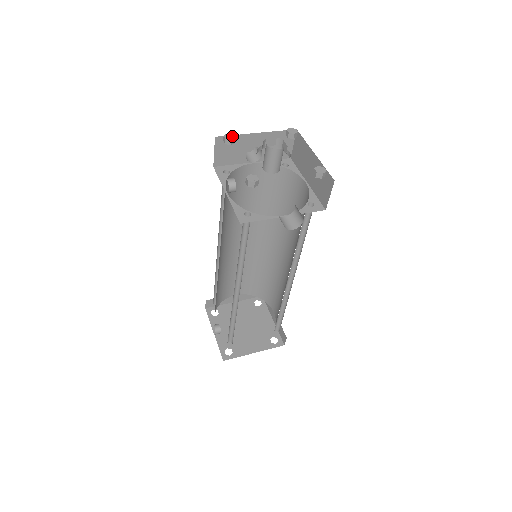
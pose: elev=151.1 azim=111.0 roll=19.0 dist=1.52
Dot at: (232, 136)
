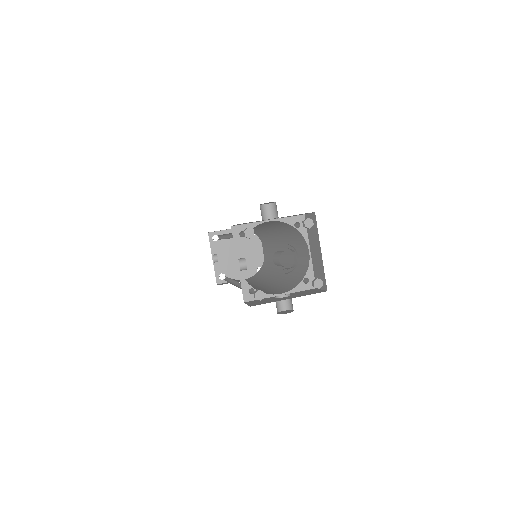
Dot at: (252, 233)
